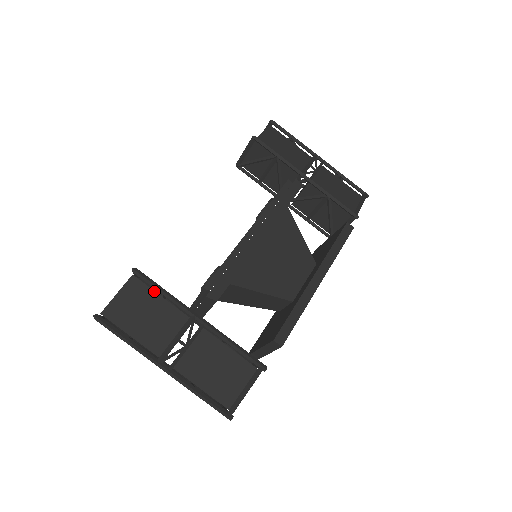
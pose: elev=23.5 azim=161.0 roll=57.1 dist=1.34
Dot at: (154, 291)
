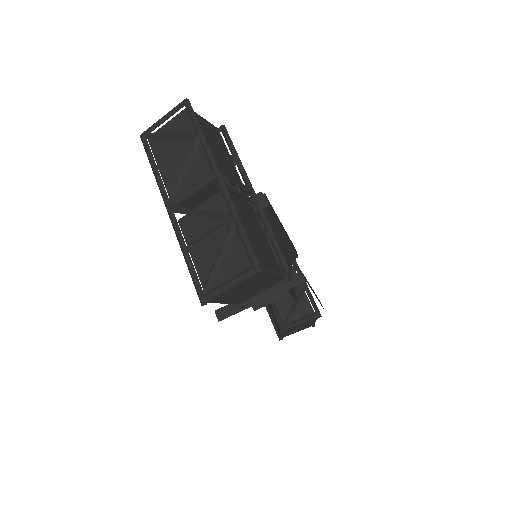
Dot at: occluded
